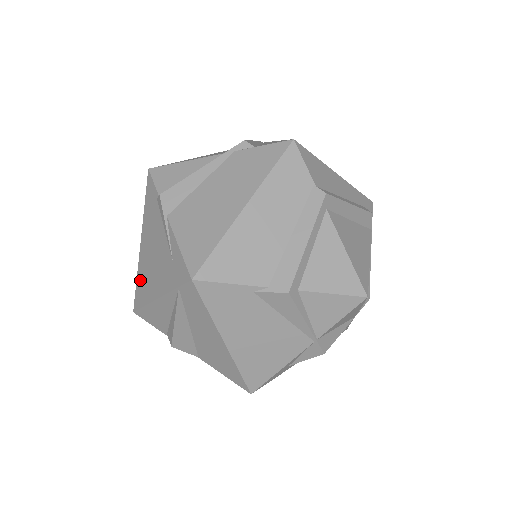
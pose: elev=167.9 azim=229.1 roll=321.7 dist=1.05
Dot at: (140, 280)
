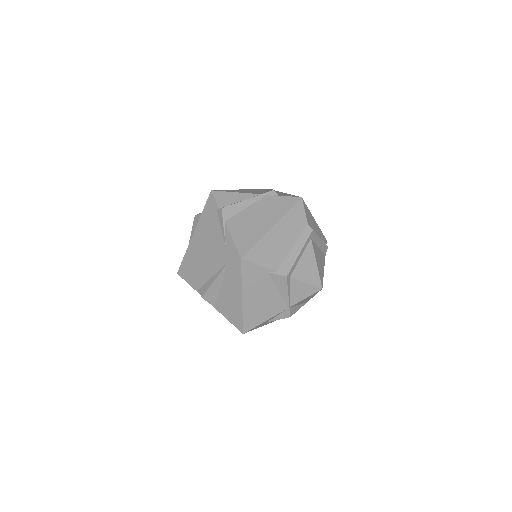
Dot at: (189, 254)
